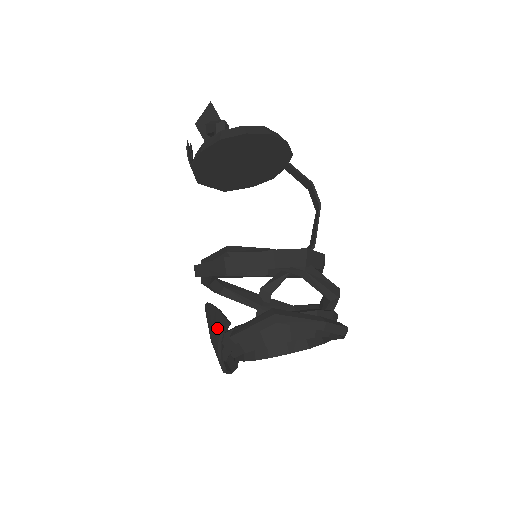
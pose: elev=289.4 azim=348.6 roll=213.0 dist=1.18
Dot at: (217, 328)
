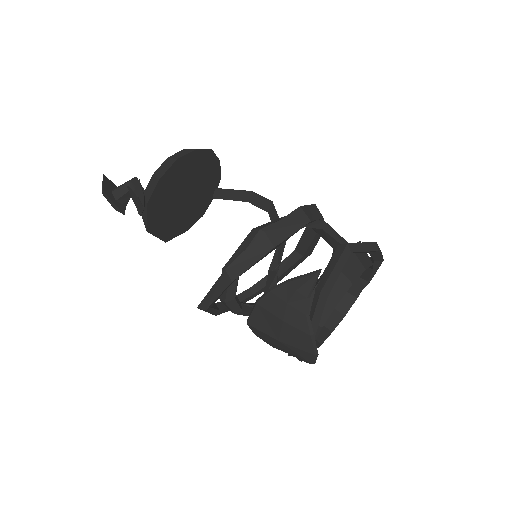
Dot at: (300, 296)
